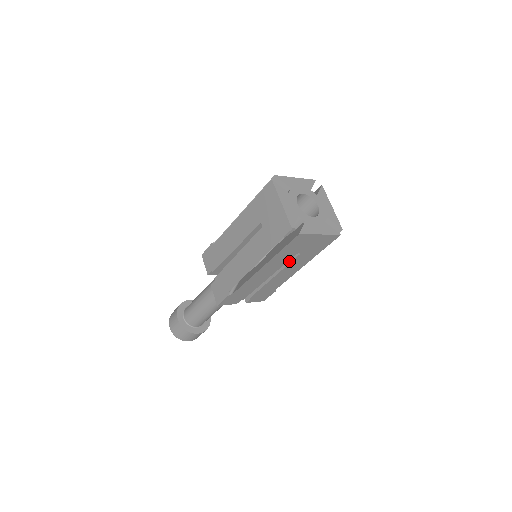
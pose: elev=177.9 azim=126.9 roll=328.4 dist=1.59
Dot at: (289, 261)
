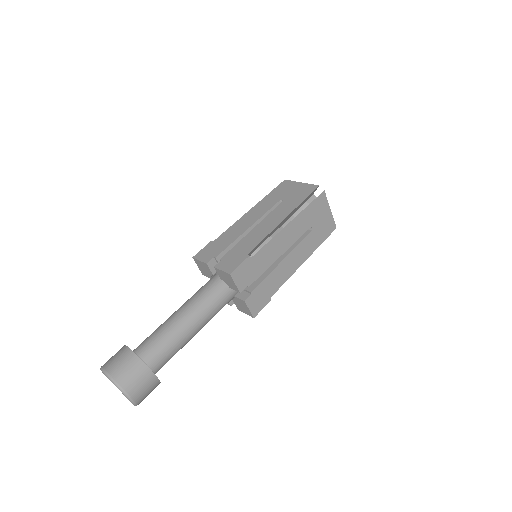
Dot at: (301, 240)
